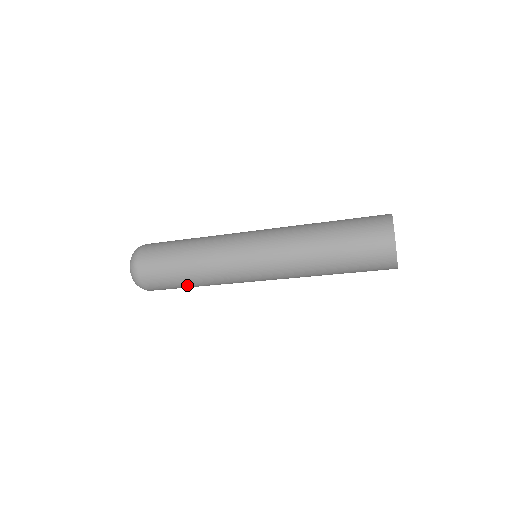
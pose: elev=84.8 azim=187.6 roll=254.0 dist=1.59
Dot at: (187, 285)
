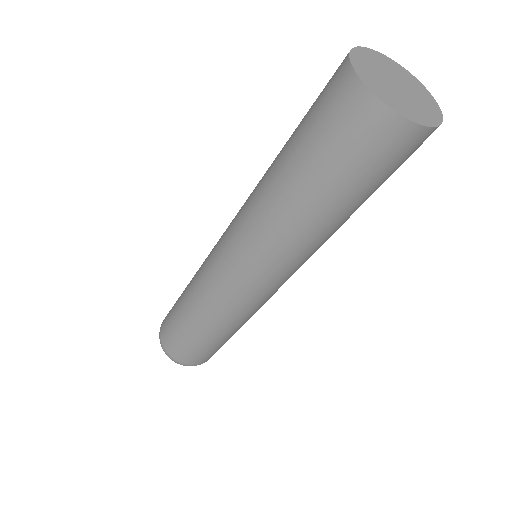
Dot at: (186, 322)
